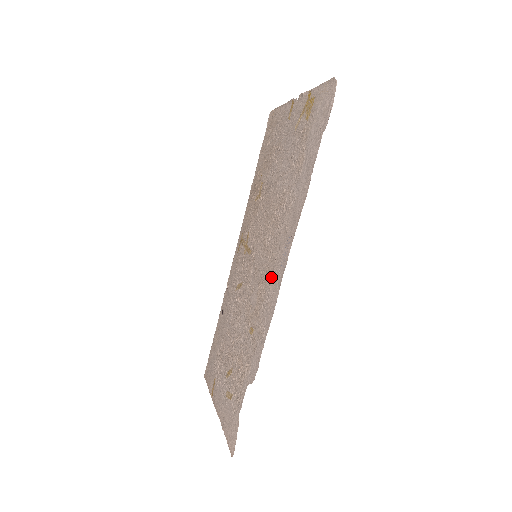
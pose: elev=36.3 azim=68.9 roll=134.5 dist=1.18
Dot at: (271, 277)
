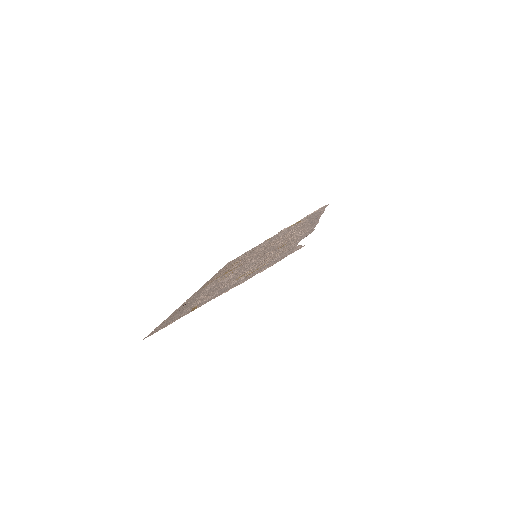
Dot at: (299, 230)
